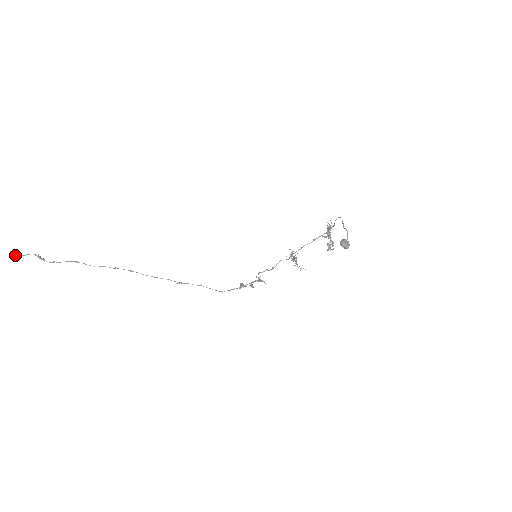
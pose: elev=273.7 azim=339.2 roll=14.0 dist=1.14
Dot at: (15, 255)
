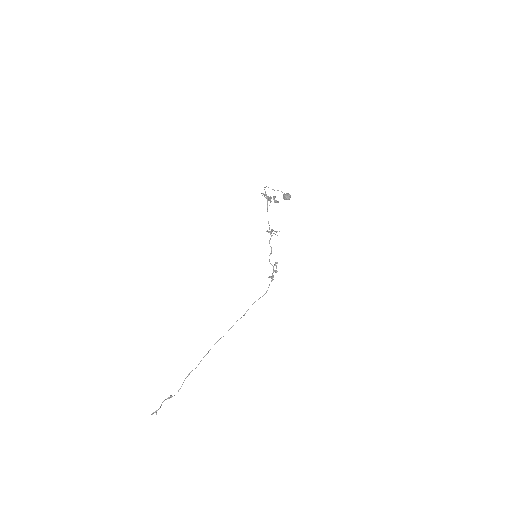
Dot at: (156, 413)
